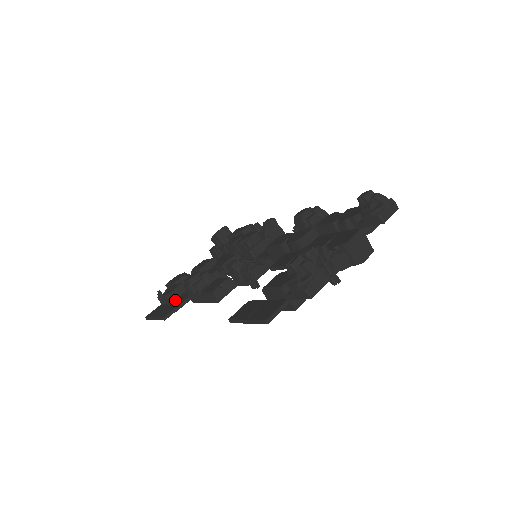
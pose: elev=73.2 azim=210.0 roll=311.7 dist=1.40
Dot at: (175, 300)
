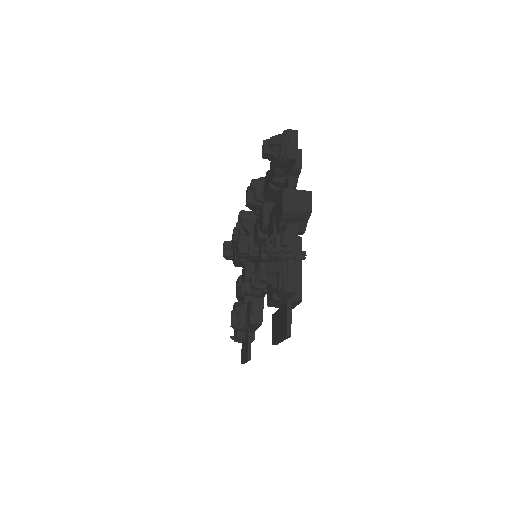
Dot at: (245, 335)
